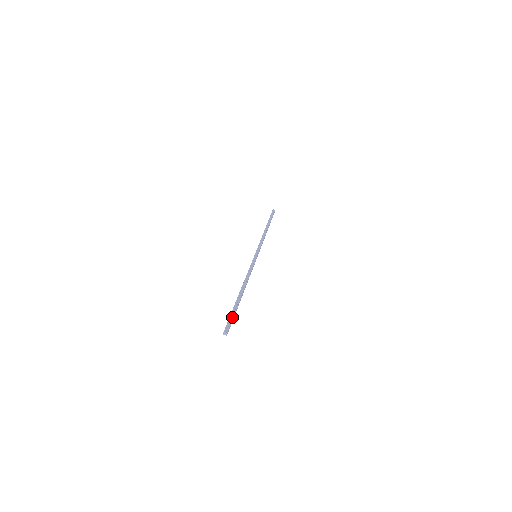
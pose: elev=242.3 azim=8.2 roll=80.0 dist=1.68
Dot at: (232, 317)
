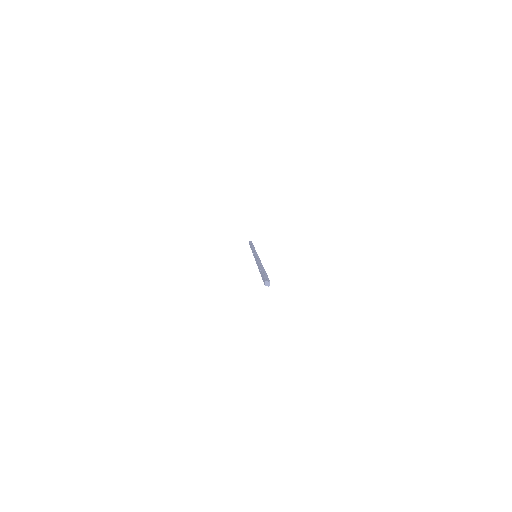
Dot at: (266, 275)
